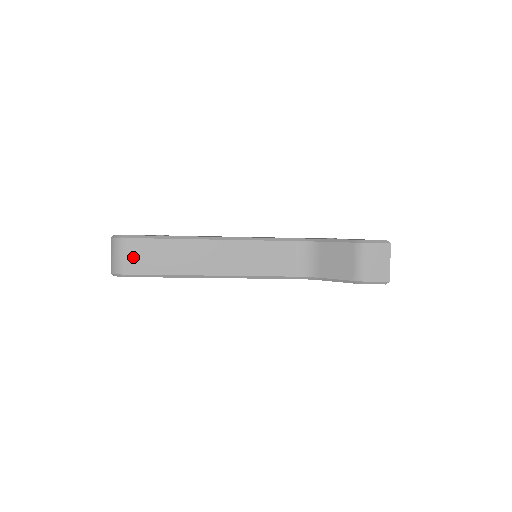
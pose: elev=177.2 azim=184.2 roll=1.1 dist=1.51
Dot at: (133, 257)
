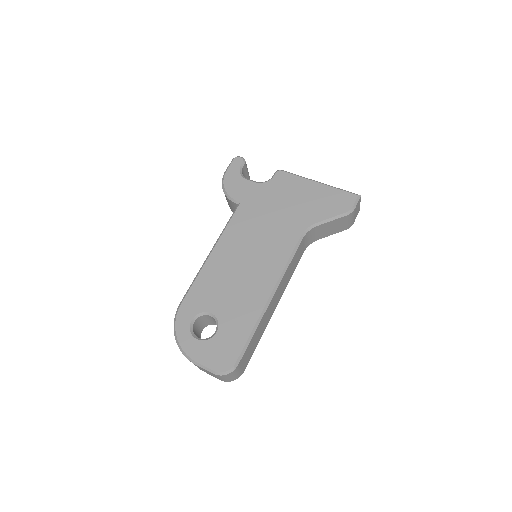
Dot at: (244, 364)
